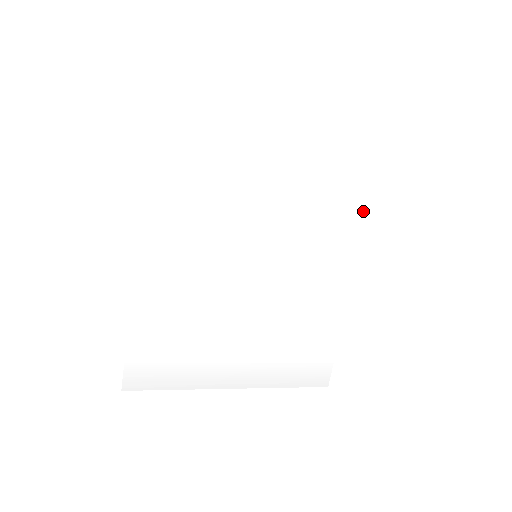
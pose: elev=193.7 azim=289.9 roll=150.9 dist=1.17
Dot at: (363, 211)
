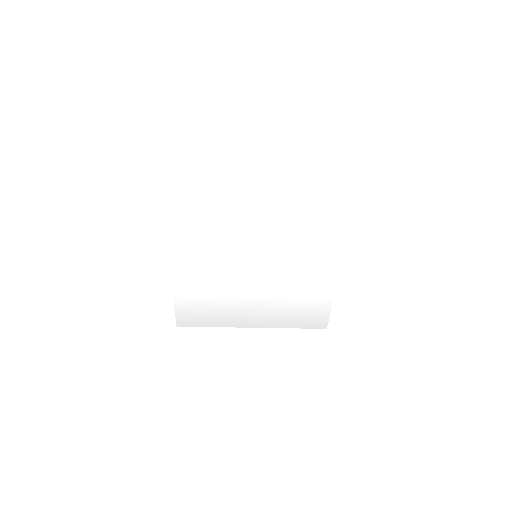
Dot at: (346, 223)
